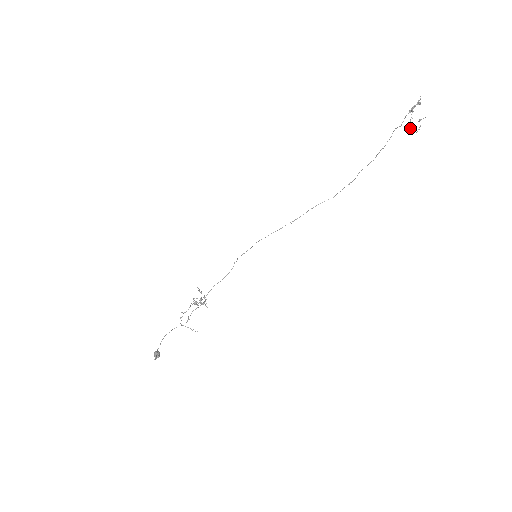
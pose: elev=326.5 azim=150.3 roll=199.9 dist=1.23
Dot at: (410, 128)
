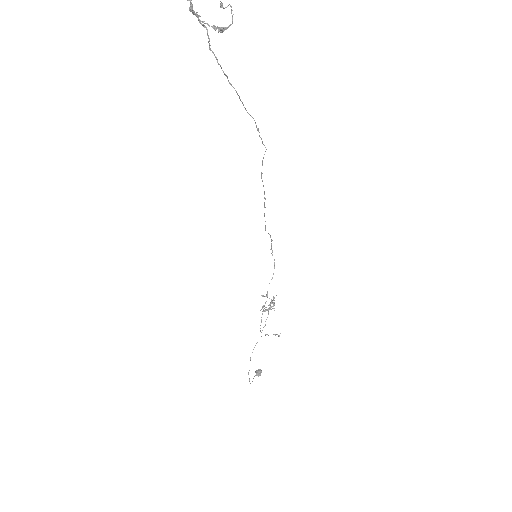
Dot at: (219, 30)
